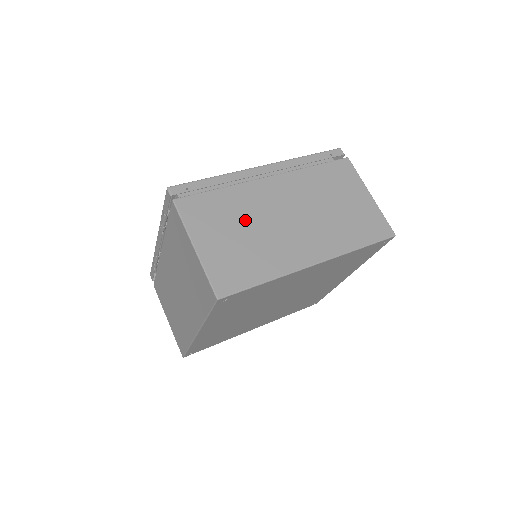
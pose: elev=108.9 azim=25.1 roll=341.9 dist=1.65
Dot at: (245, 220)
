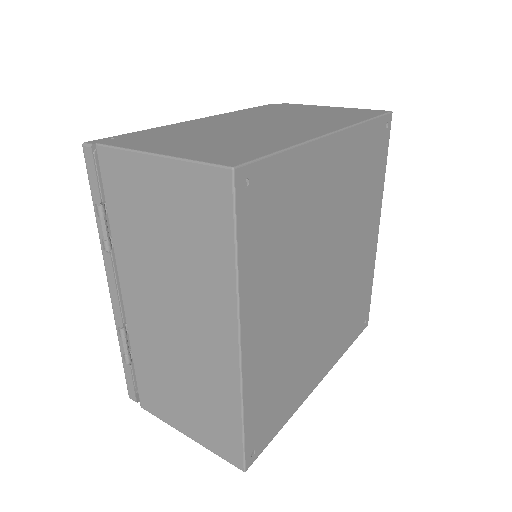
Dot at: (210, 134)
